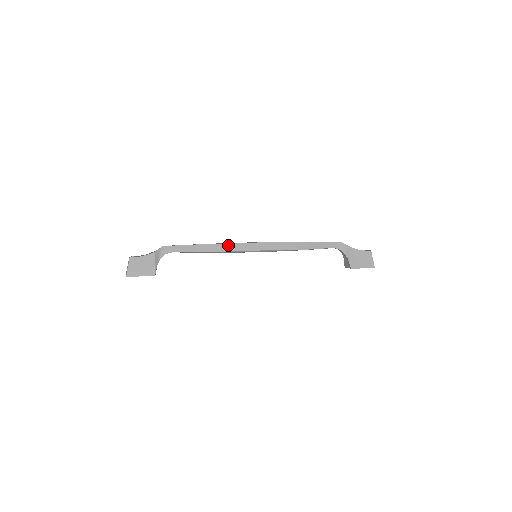
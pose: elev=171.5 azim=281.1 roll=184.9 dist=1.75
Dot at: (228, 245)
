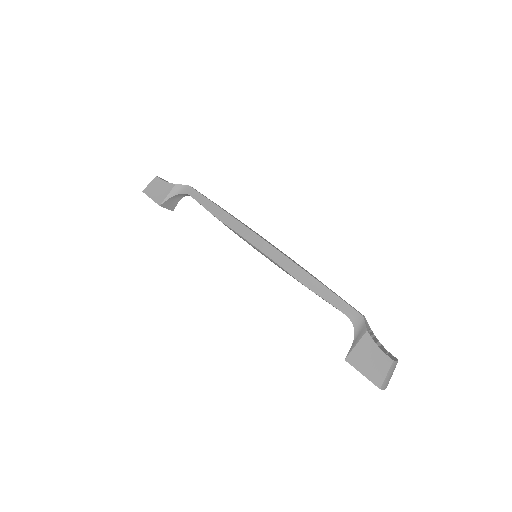
Dot at: (237, 222)
